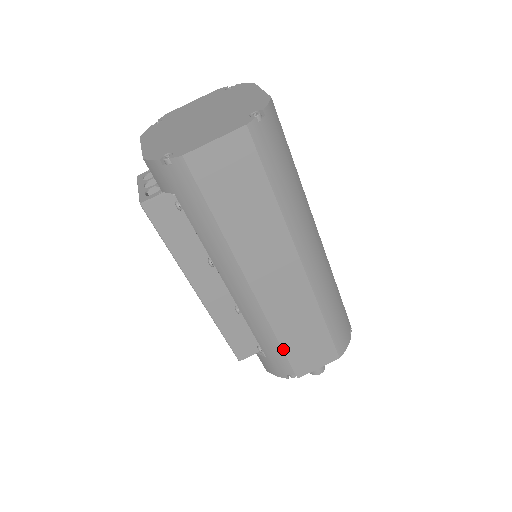
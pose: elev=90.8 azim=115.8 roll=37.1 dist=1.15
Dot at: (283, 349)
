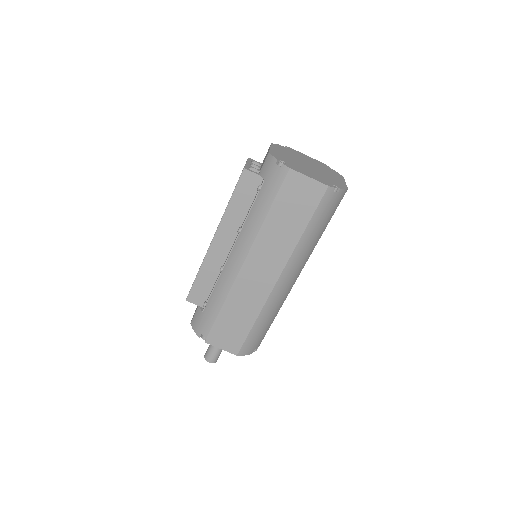
Dot at: (218, 315)
